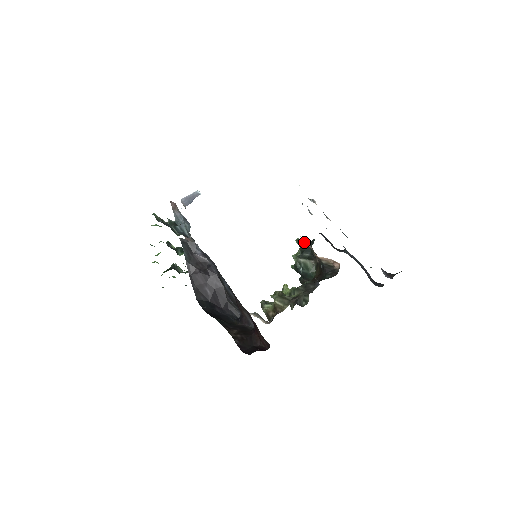
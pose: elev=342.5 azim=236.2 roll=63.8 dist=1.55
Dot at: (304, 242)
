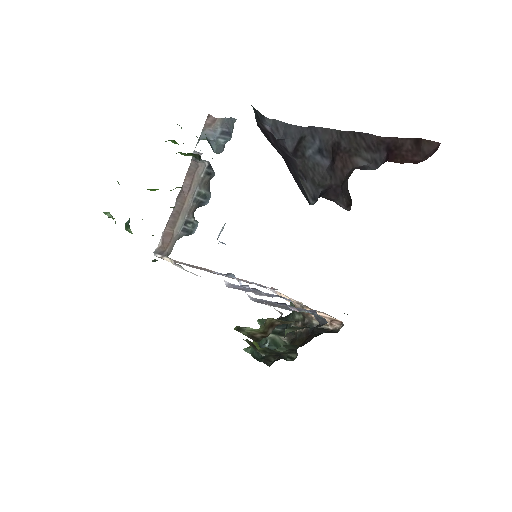
Dot at: occluded
